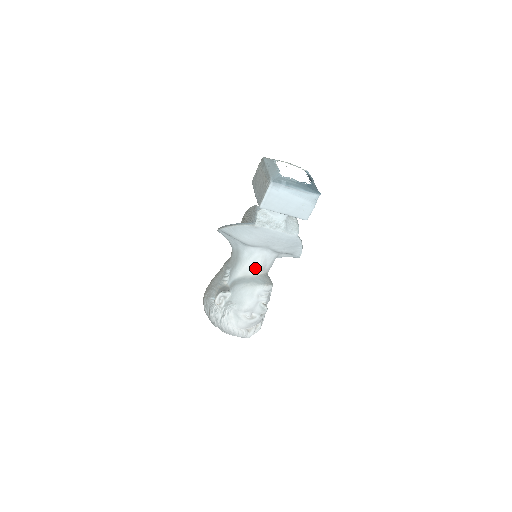
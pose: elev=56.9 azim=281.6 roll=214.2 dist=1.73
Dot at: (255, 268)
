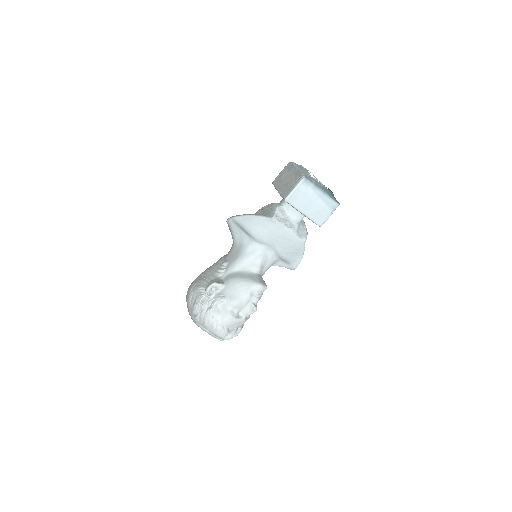
Dot at: (255, 266)
